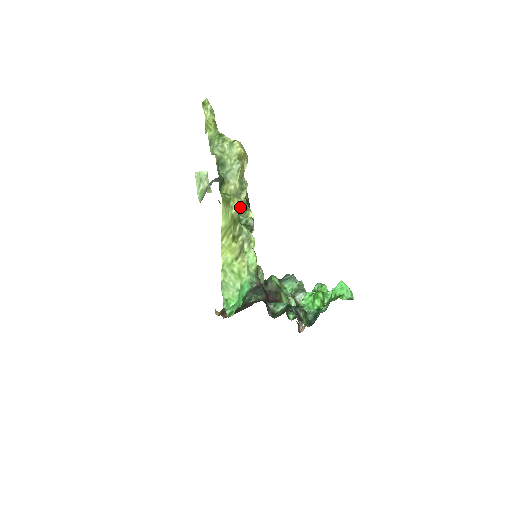
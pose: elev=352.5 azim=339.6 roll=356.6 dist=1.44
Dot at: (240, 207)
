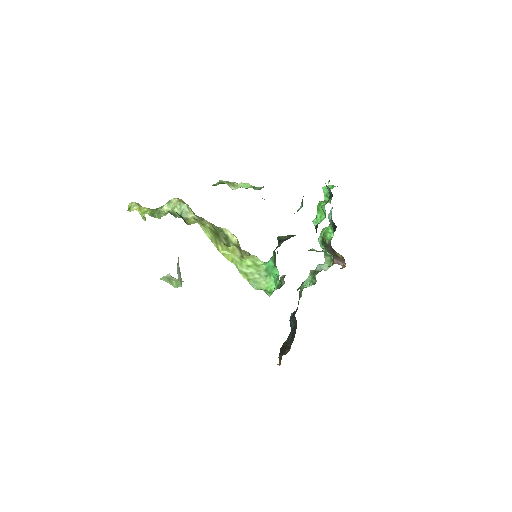
Dot at: (210, 224)
